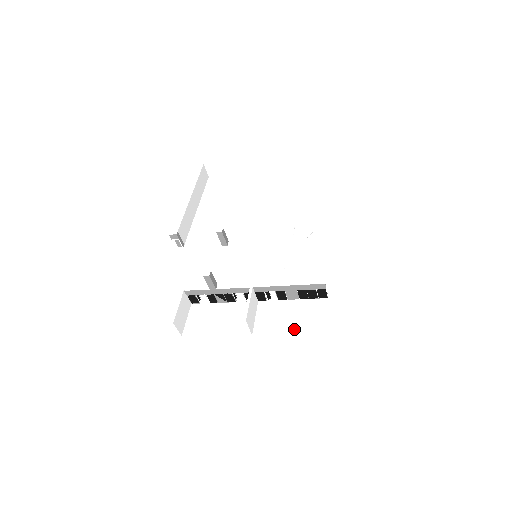
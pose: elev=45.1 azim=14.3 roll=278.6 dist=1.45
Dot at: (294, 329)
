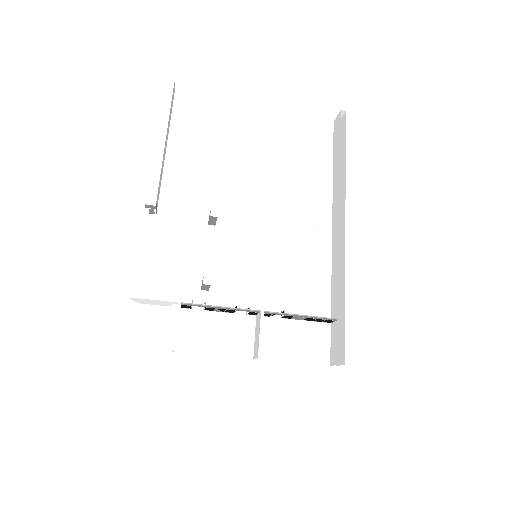
Dot at: (299, 357)
